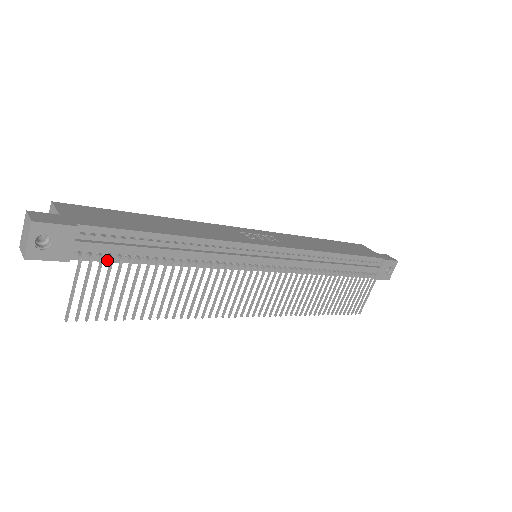
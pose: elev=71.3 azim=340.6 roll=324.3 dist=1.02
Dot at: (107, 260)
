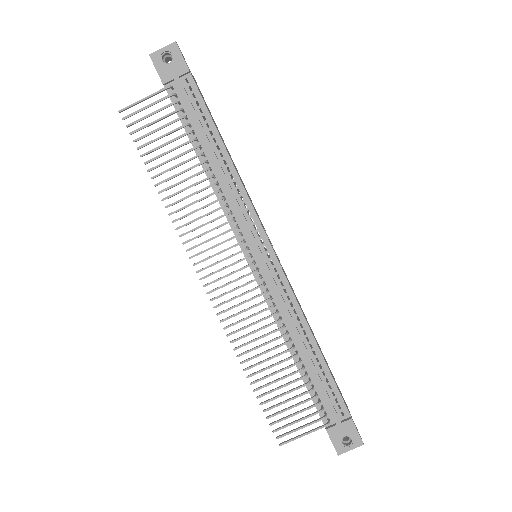
Dot at: (178, 112)
